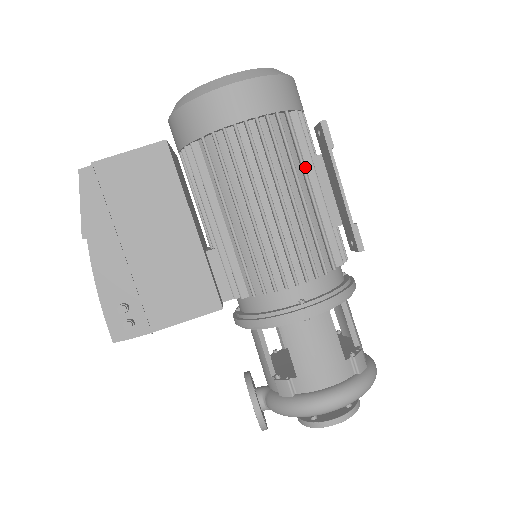
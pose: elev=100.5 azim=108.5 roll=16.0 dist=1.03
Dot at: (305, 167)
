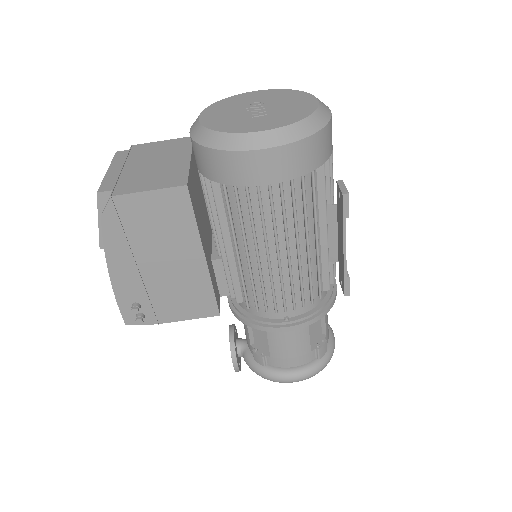
Dot at: (318, 215)
